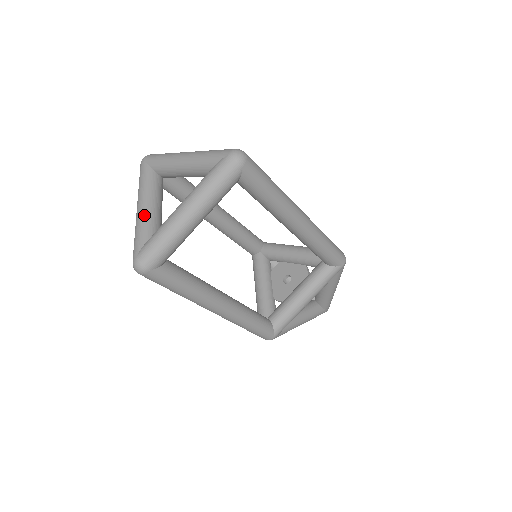
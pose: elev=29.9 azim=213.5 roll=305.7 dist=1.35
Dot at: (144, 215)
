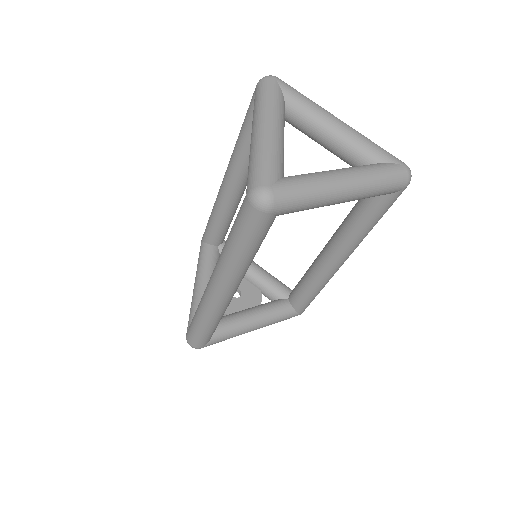
Dot at: (279, 142)
